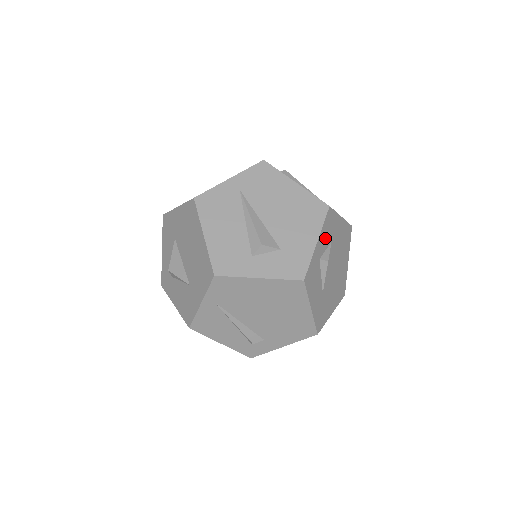
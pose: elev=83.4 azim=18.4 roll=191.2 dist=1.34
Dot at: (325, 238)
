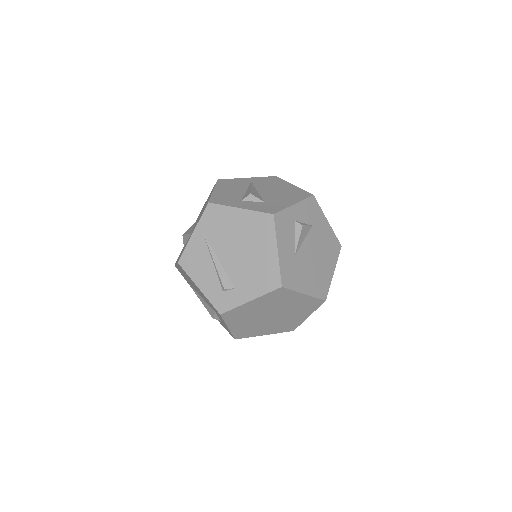
Dot at: (305, 213)
